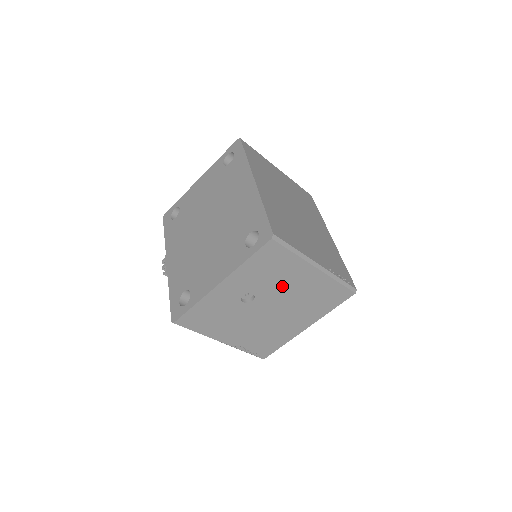
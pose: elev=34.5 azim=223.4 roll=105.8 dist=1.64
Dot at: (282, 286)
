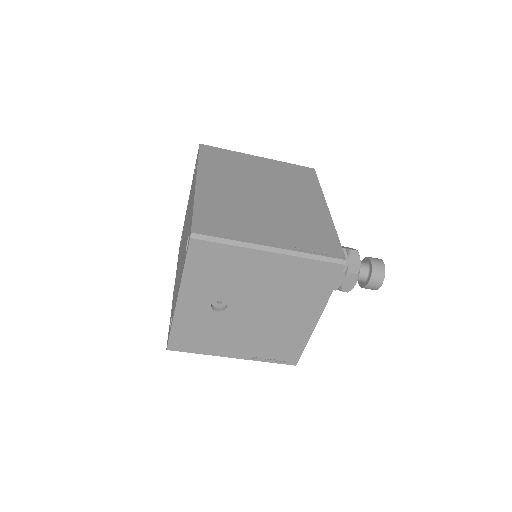
Dot at: (247, 283)
